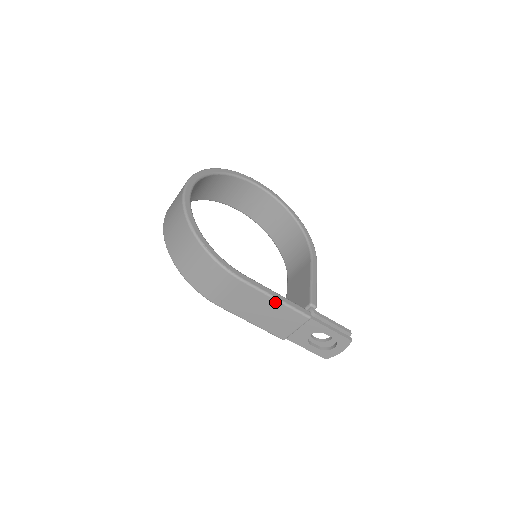
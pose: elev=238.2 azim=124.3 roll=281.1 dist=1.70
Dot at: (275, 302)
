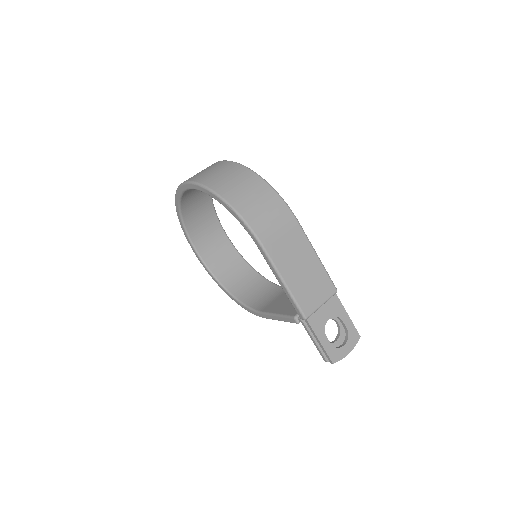
Dot at: (316, 258)
